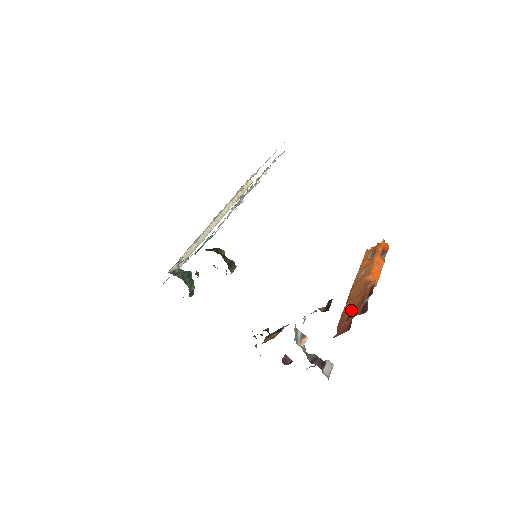
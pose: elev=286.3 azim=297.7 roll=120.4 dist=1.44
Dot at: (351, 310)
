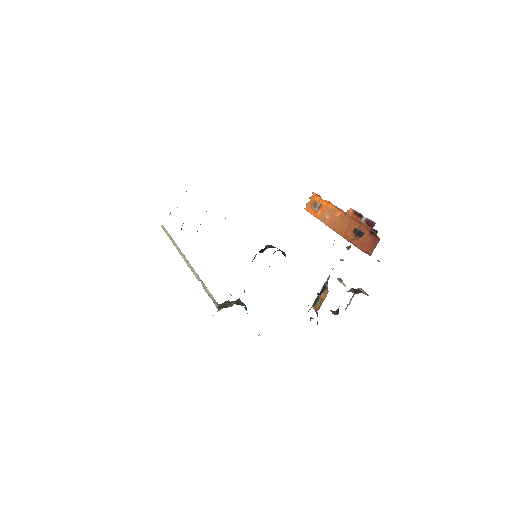
Dot at: occluded
